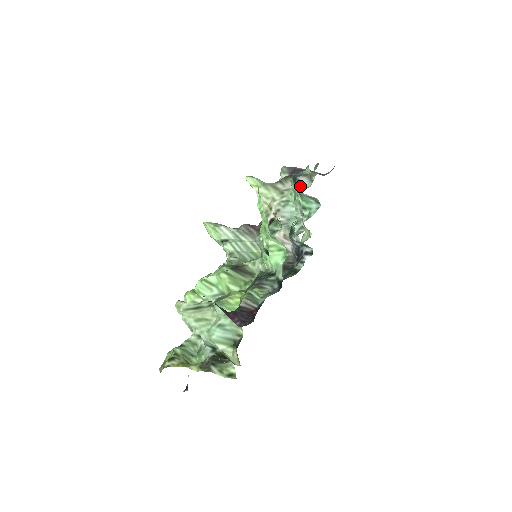
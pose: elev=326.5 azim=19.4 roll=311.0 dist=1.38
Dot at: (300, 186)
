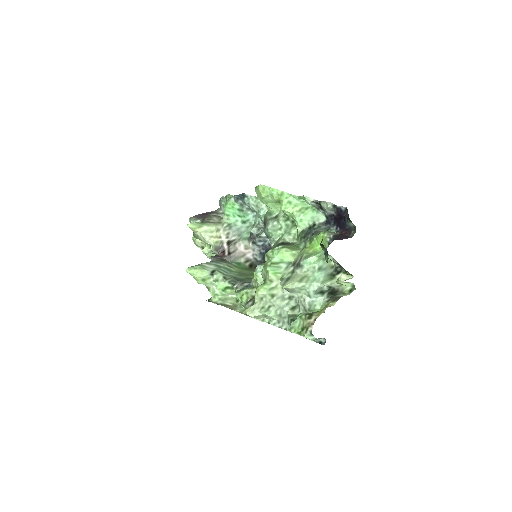
Dot at: (221, 218)
